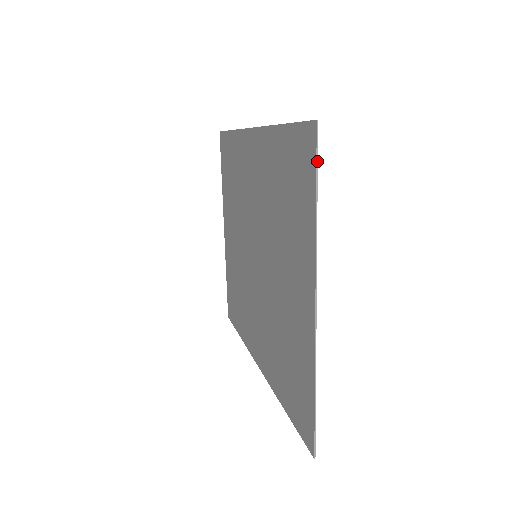
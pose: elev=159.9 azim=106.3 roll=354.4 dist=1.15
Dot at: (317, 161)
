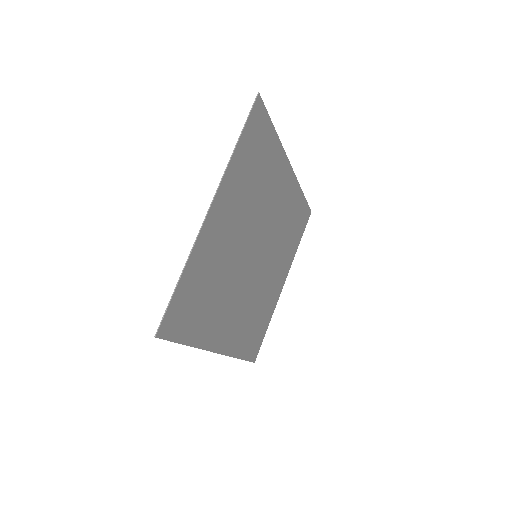
Dot at: (249, 115)
